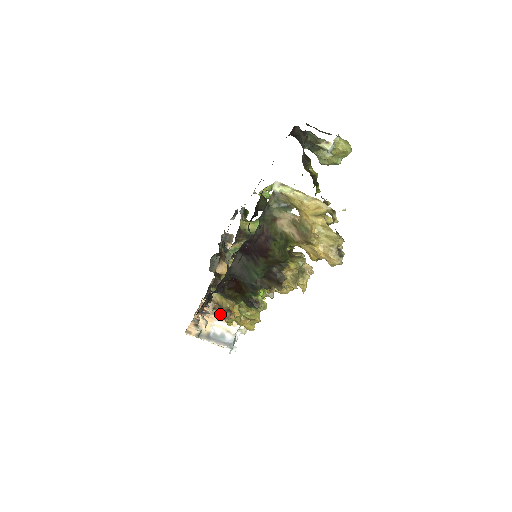
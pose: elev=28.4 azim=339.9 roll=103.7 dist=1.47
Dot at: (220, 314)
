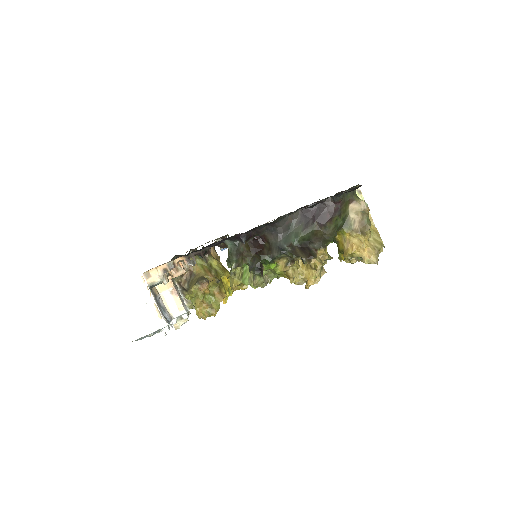
Dot at: (177, 288)
